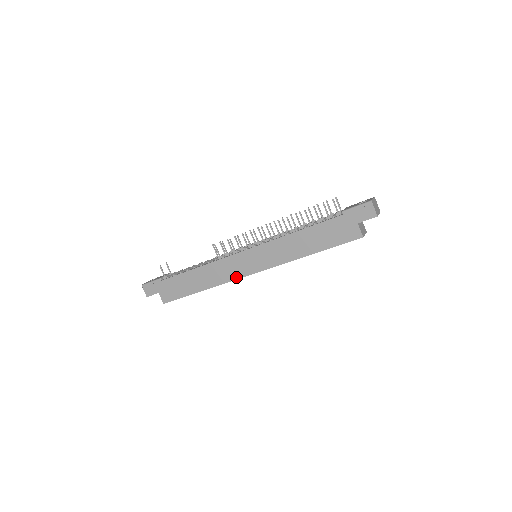
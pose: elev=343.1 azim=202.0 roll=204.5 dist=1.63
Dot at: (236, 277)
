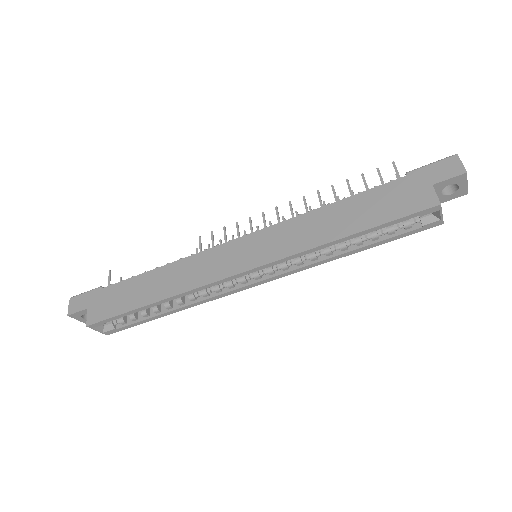
Dot at: (215, 278)
